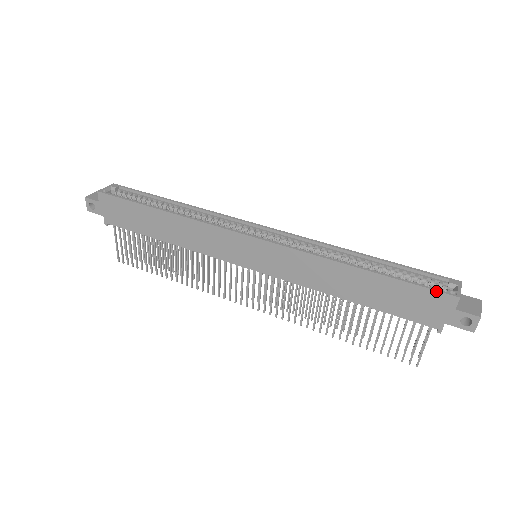
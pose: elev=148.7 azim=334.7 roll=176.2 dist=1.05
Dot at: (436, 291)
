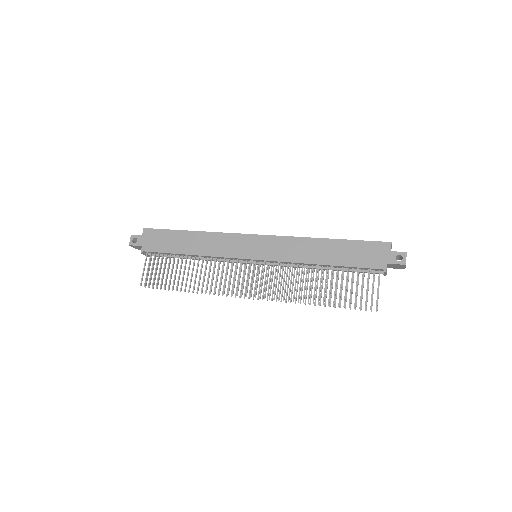
Dot at: (377, 242)
